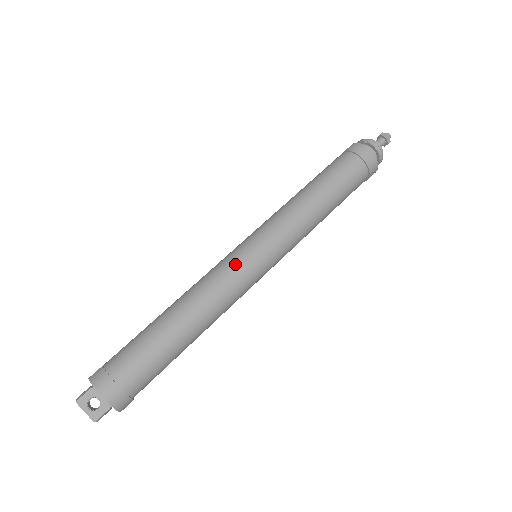
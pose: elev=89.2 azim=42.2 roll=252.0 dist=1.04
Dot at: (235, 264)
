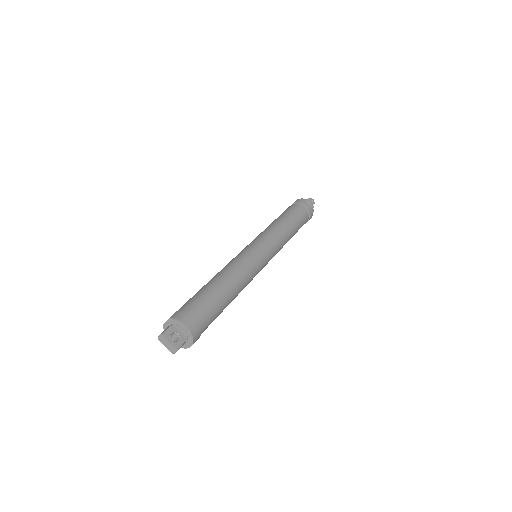
Dot at: (250, 254)
